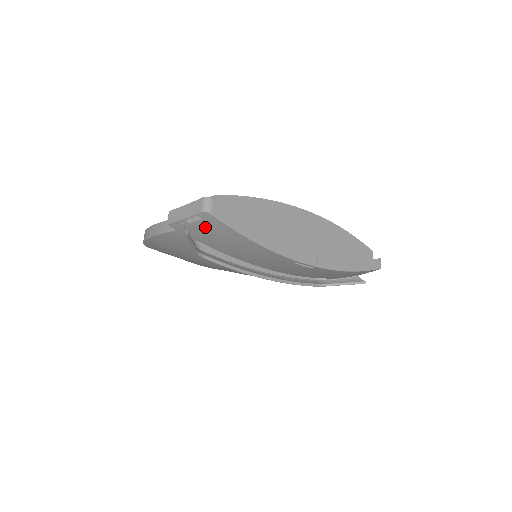
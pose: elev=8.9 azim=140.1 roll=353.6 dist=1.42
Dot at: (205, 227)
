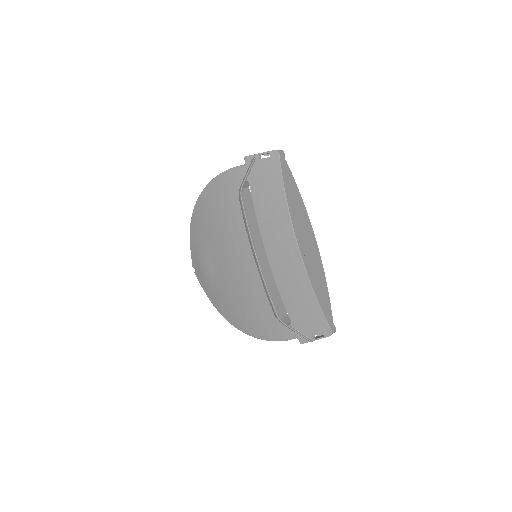
Dot at: (266, 166)
